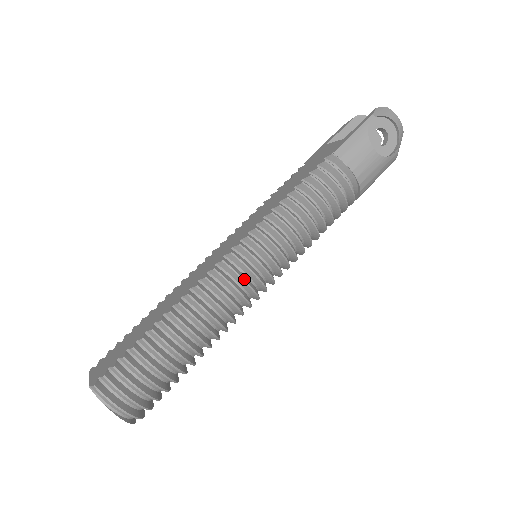
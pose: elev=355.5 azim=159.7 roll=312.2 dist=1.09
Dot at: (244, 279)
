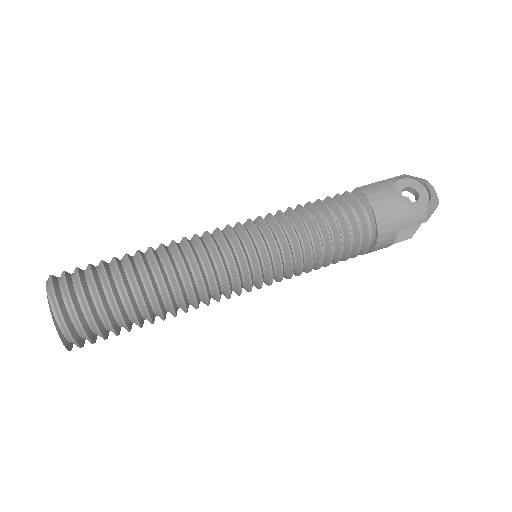
Dot at: (228, 245)
